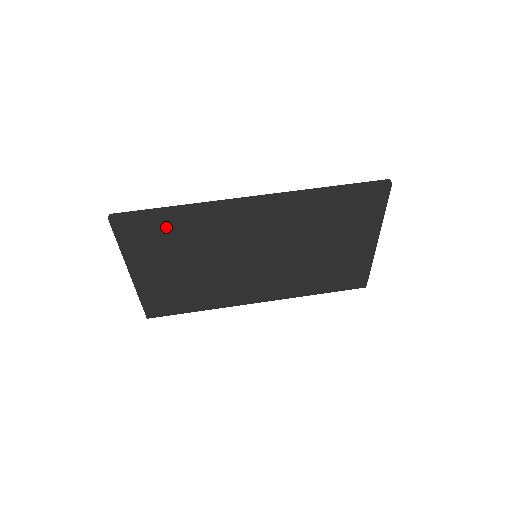
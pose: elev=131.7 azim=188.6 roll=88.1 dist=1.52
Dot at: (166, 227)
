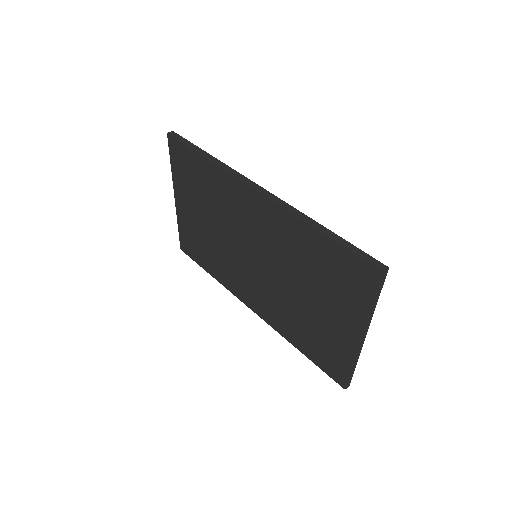
Dot at: (198, 168)
